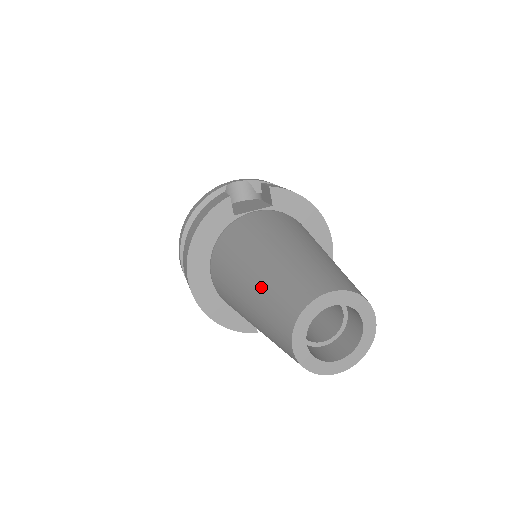
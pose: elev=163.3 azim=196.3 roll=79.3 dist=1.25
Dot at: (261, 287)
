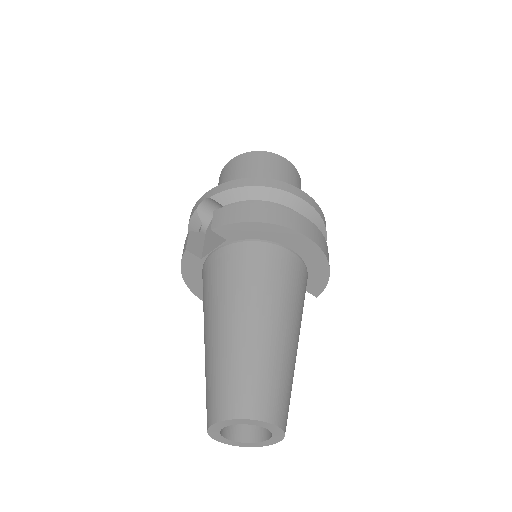
Dot at: occluded
